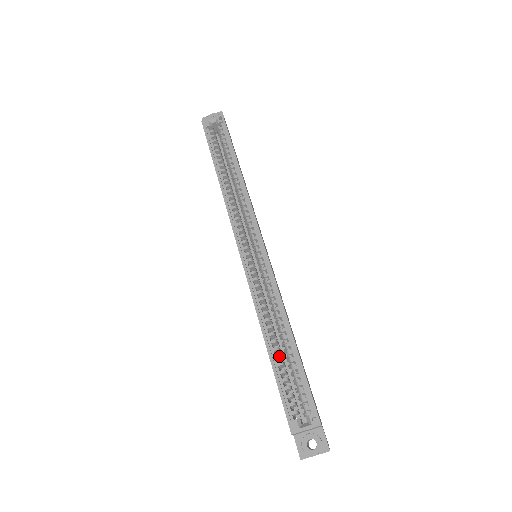
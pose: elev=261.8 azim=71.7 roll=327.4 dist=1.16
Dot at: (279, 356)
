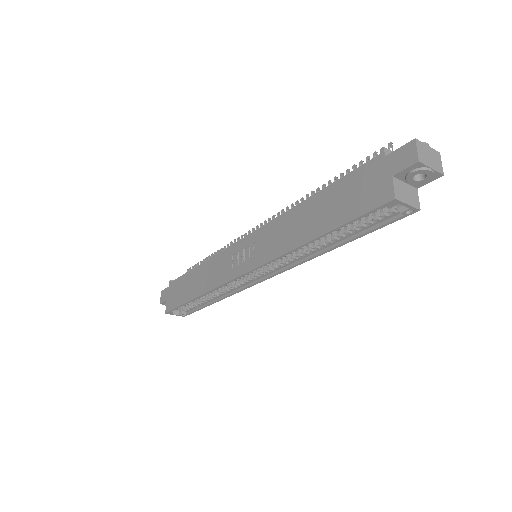
Dot at: occluded
